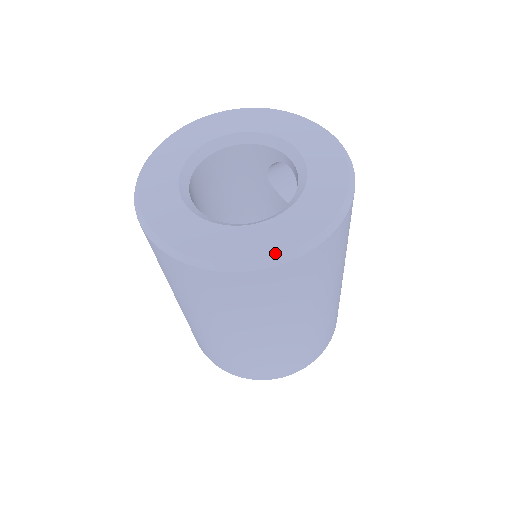
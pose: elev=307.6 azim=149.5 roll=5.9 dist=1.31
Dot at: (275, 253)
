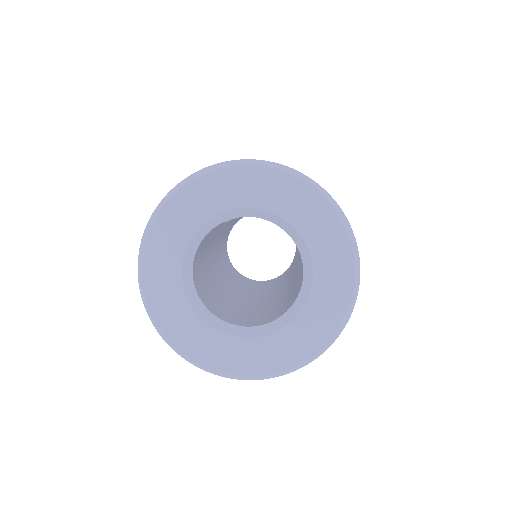
Dot at: (346, 305)
